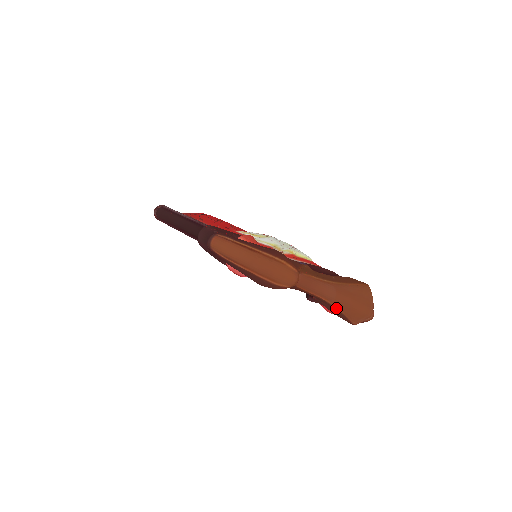
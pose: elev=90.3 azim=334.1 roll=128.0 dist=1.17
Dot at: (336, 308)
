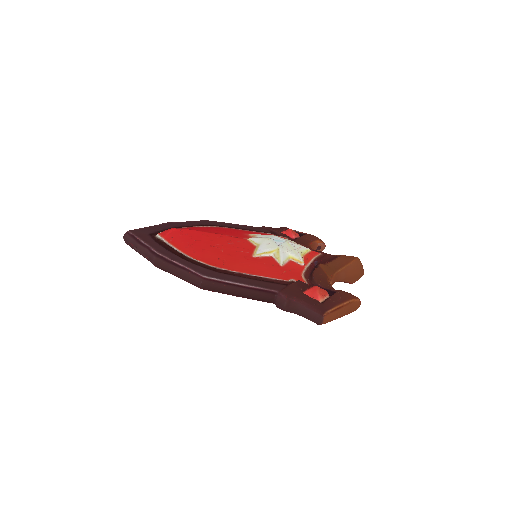
Dot at: occluded
